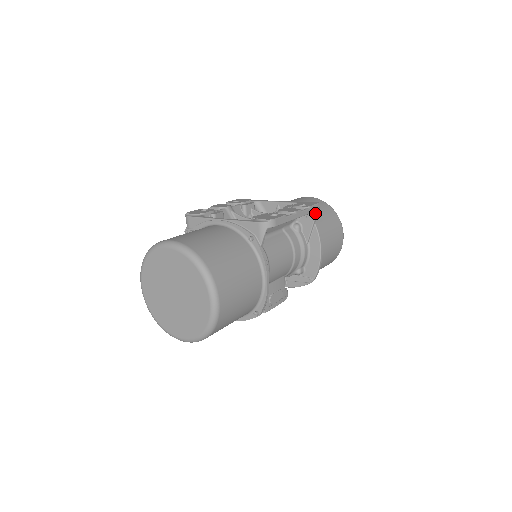
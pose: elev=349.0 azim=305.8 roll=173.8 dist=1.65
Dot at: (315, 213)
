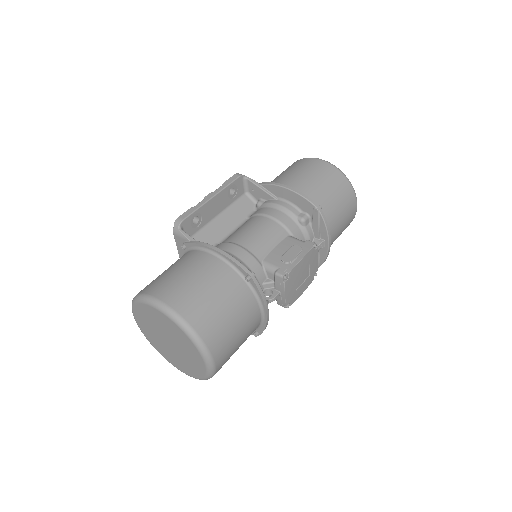
Dot at: (248, 181)
